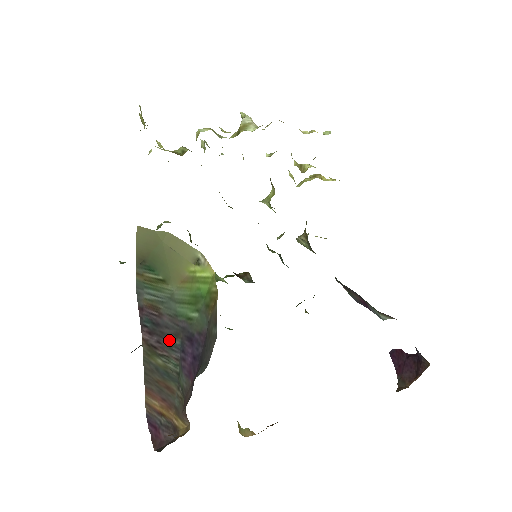
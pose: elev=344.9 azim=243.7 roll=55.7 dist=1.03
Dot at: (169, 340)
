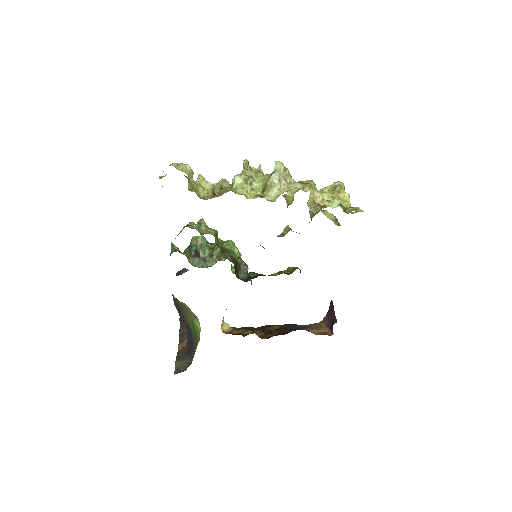
Dot at: (183, 321)
